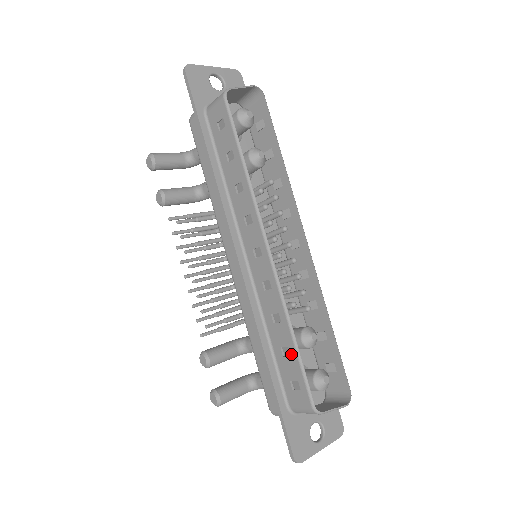
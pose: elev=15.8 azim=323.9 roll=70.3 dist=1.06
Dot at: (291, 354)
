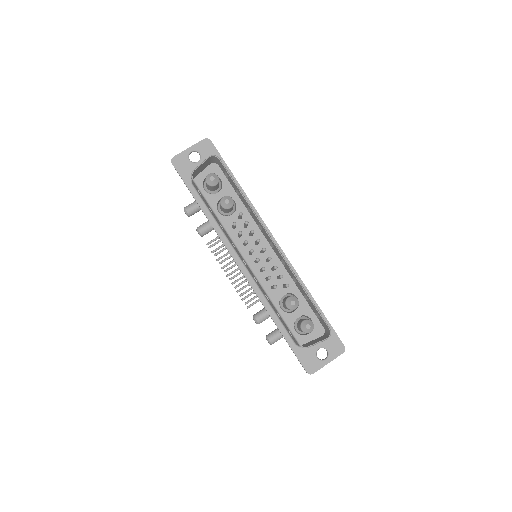
Dot at: (280, 317)
